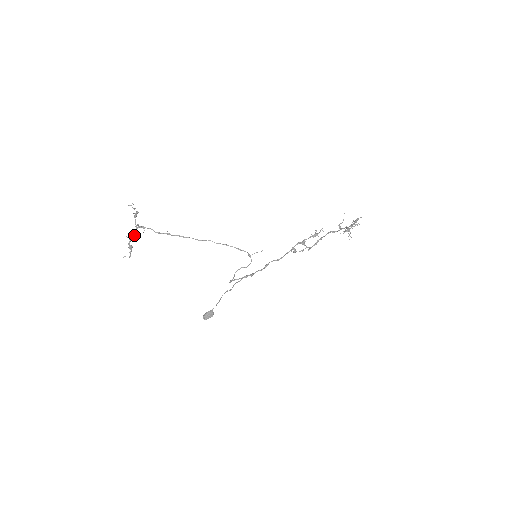
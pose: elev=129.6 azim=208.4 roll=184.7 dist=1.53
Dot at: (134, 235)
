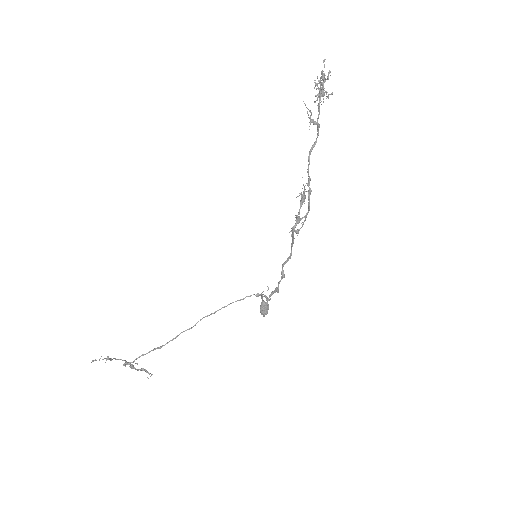
Dot at: (132, 366)
